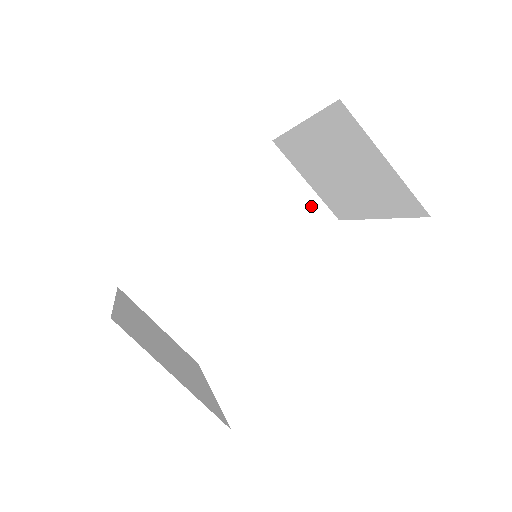
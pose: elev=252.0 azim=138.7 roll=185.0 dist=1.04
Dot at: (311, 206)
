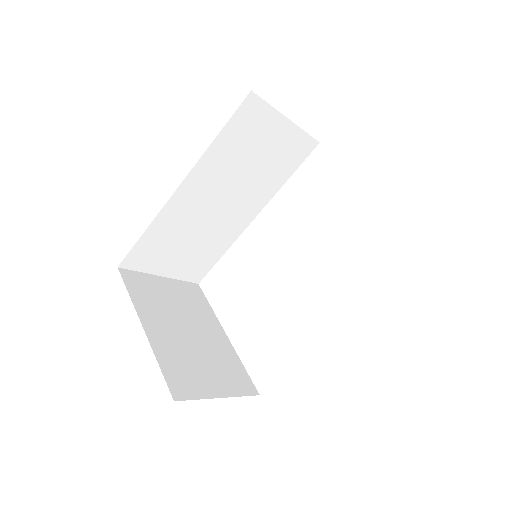
Dot at: (293, 140)
